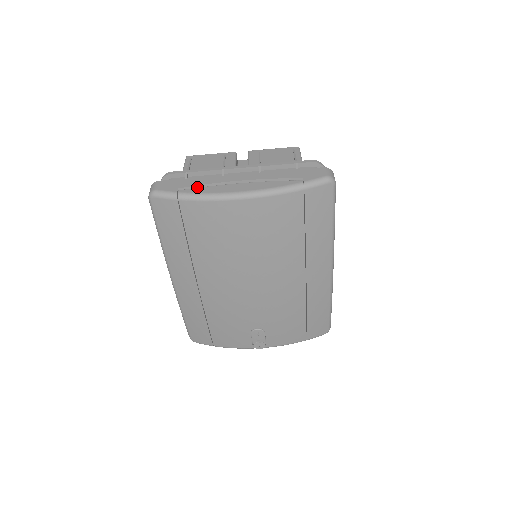
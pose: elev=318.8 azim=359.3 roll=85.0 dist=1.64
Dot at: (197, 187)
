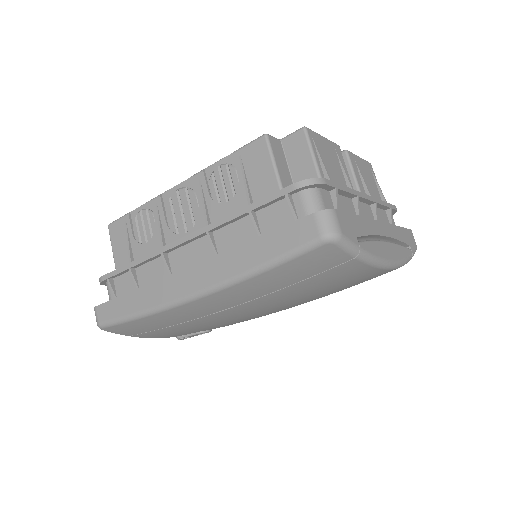
Dot at: (363, 236)
